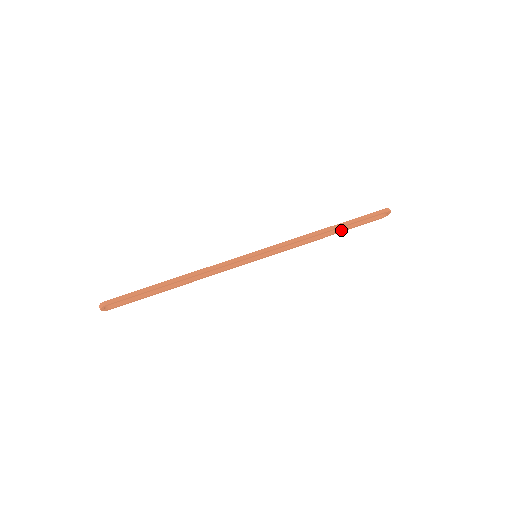
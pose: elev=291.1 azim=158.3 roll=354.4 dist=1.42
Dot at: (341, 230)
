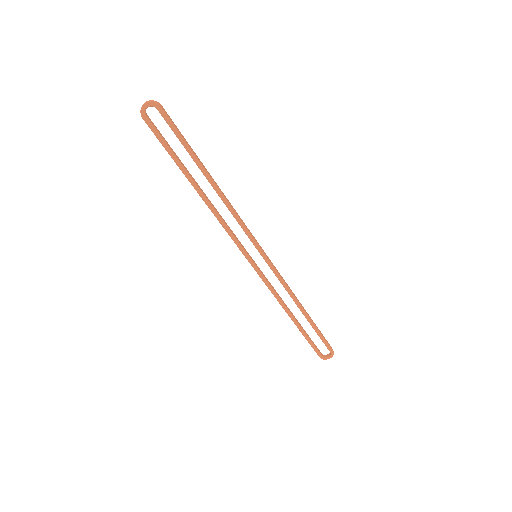
Dot at: (301, 326)
